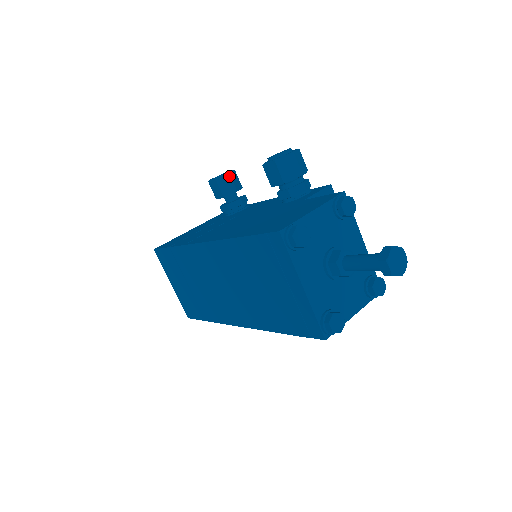
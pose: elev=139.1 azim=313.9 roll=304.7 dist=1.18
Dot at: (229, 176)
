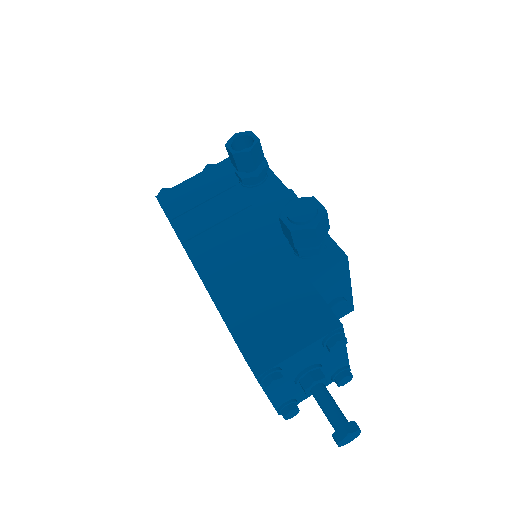
Dot at: (249, 154)
